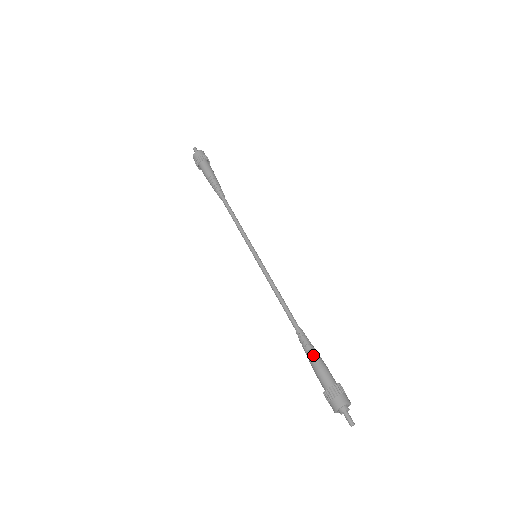
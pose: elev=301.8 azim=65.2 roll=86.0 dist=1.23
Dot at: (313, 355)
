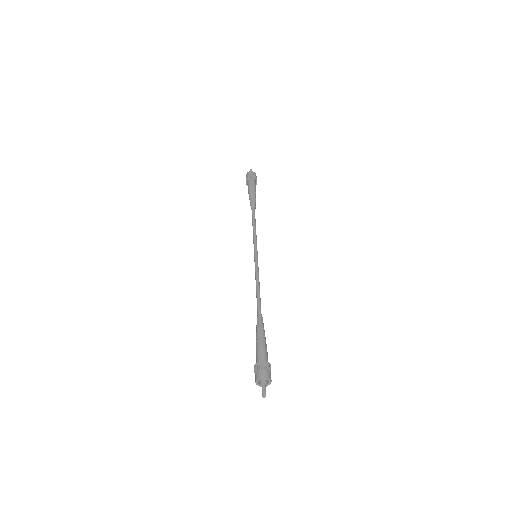
Dot at: (260, 336)
